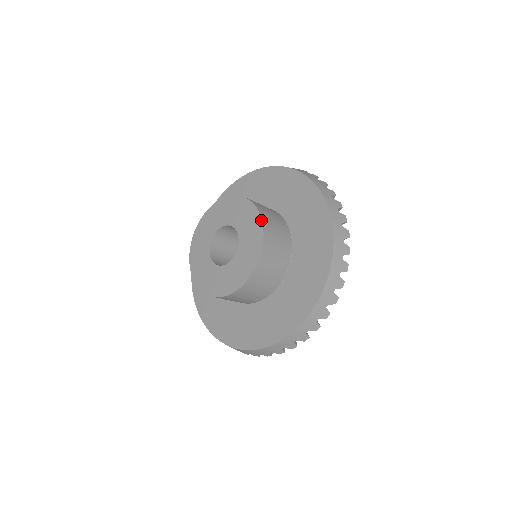
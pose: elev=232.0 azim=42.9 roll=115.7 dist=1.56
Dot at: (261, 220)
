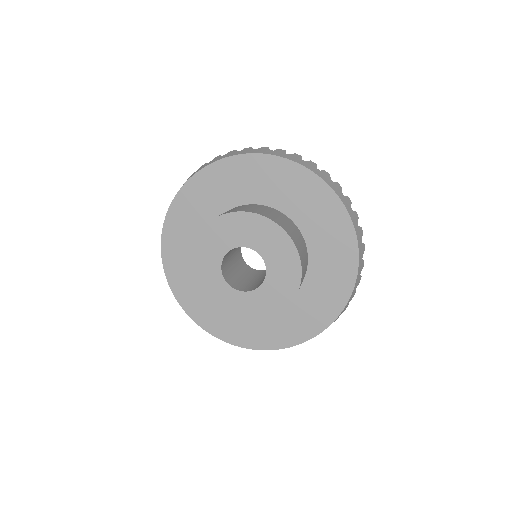
Dot at: (268, 219)
